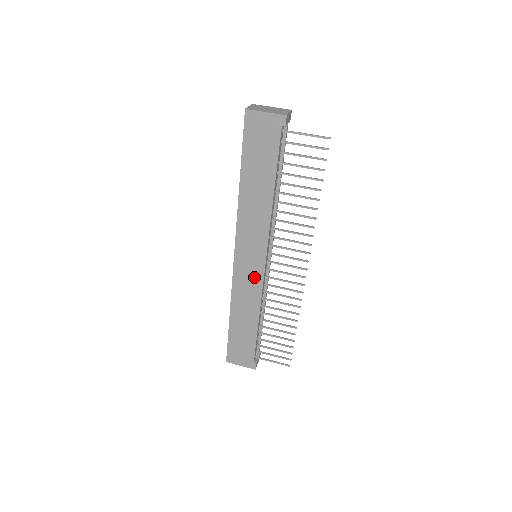
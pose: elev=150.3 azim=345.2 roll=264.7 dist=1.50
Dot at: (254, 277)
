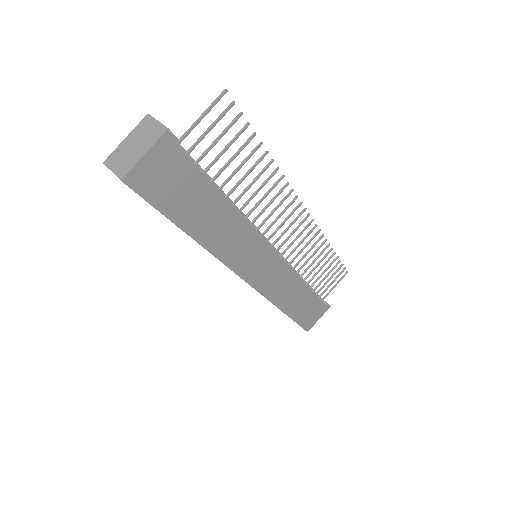
Dot at: (275, 270)
